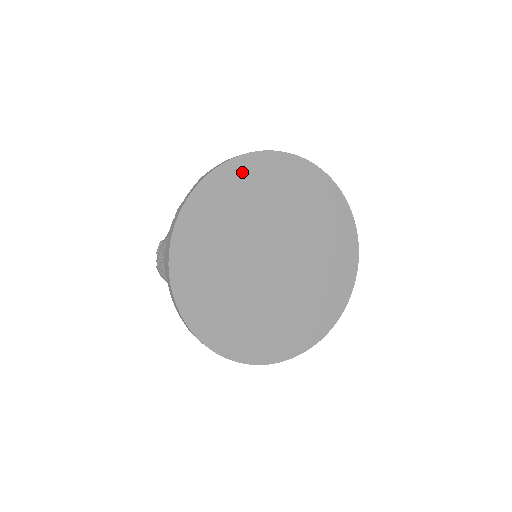
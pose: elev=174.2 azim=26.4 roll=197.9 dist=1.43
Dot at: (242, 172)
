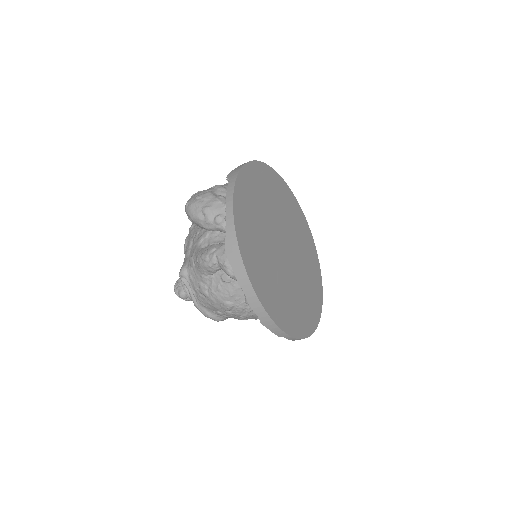
Dot at: (284, 188)
